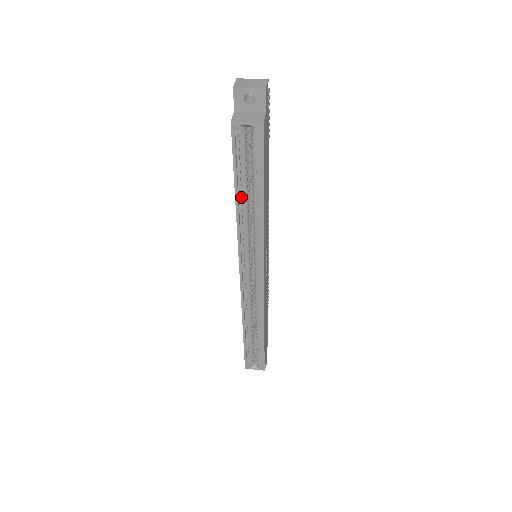
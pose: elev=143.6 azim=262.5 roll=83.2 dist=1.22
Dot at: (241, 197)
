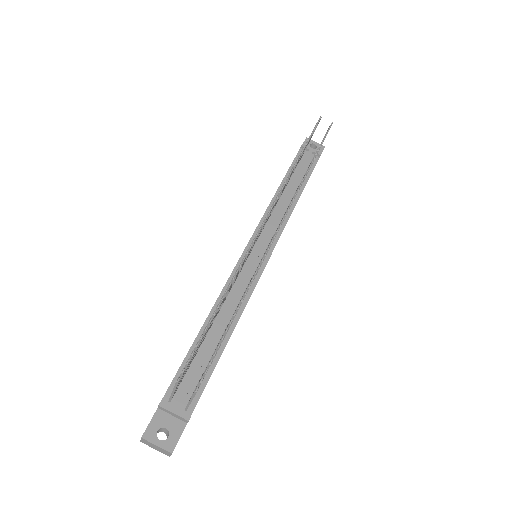
Dot at: occluded
